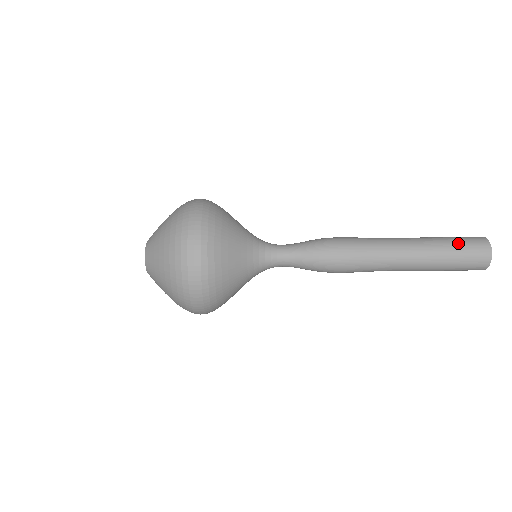
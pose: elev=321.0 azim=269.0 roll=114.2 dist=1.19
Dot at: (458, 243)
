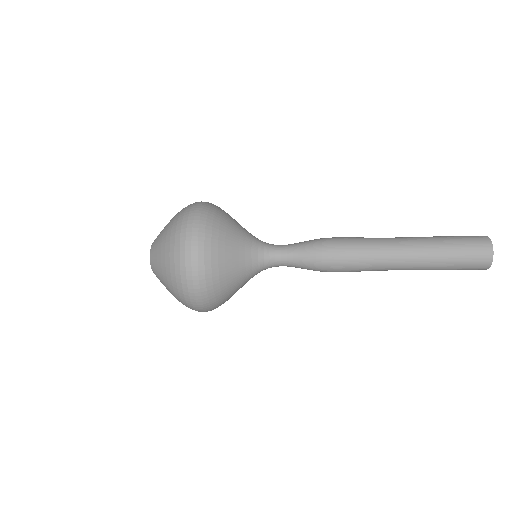
Dot at: (457, 240)
